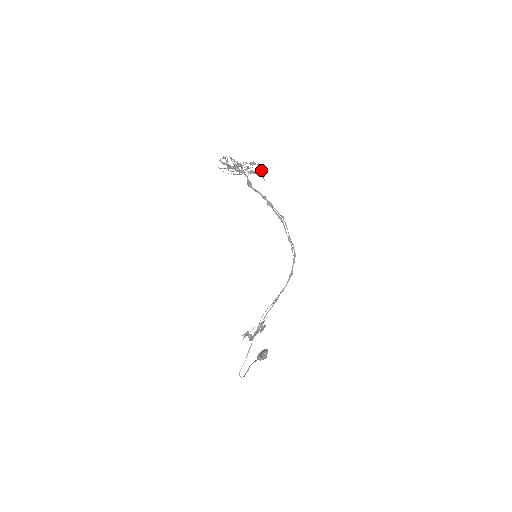
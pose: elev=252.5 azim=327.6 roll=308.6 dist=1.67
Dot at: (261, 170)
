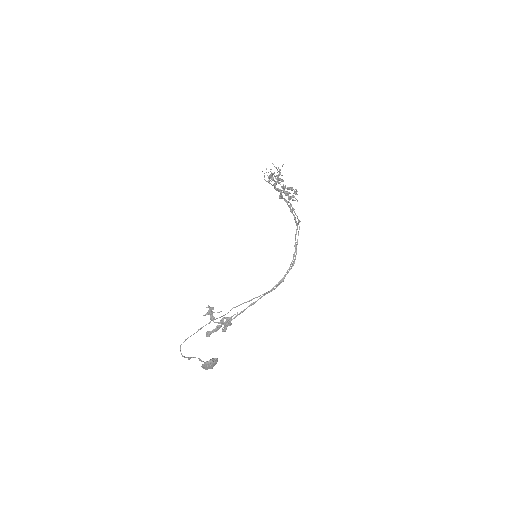
Dot at: occluded
